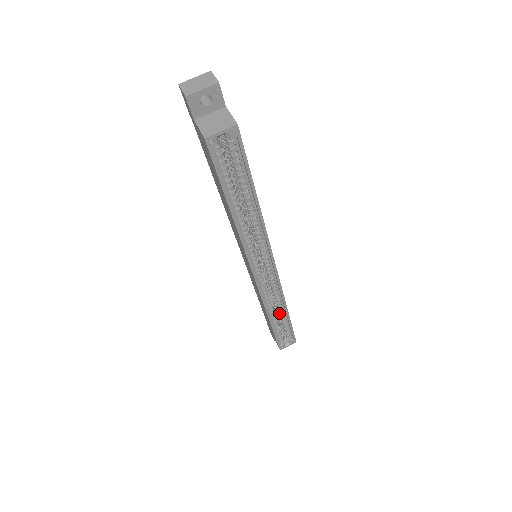
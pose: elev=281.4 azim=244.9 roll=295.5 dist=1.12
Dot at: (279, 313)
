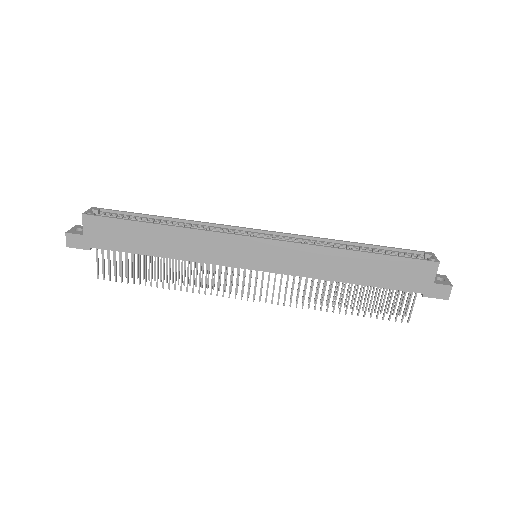
Dot at: occluded
